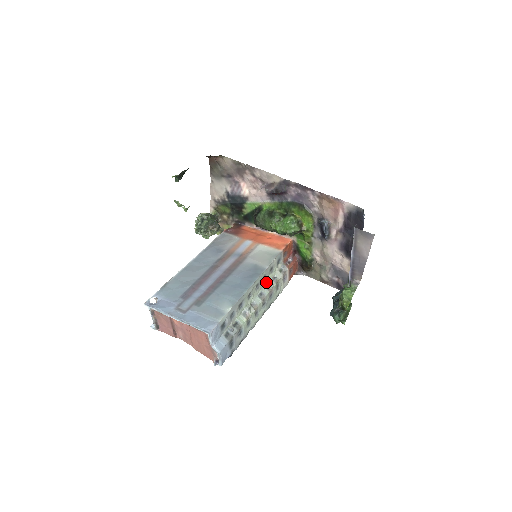
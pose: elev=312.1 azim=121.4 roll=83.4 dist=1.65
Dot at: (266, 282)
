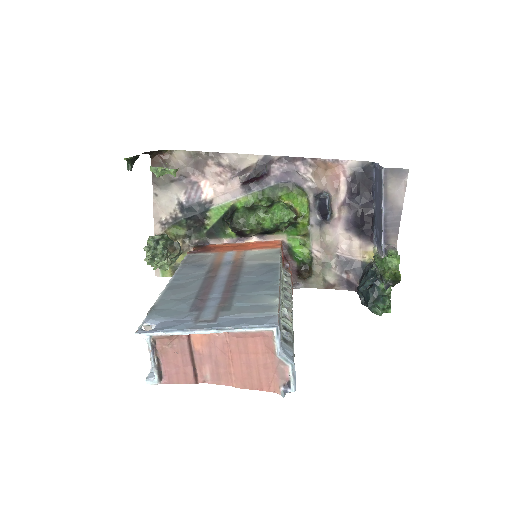
Dot at: (282, 284)
